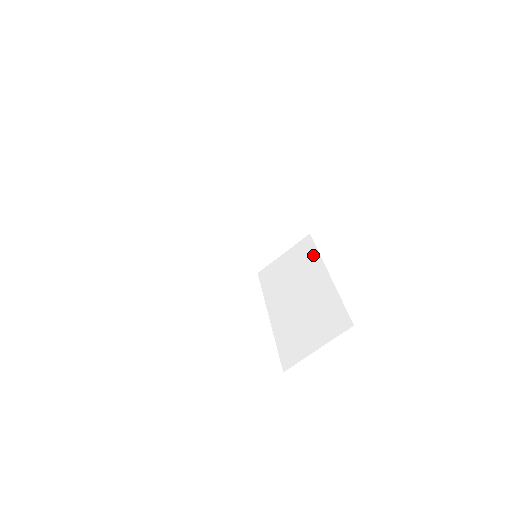
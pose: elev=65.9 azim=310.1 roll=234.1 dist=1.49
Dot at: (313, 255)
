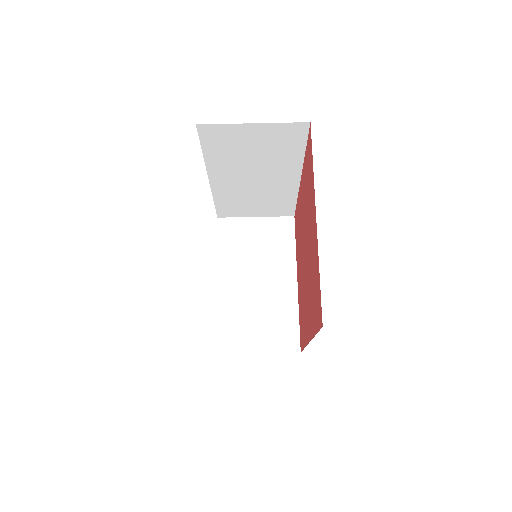
Dot at: occluded
